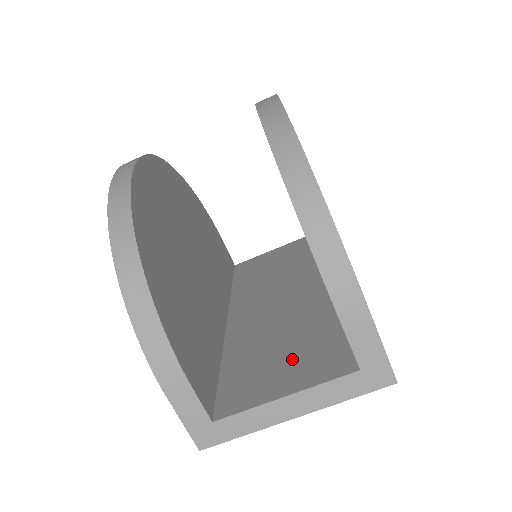
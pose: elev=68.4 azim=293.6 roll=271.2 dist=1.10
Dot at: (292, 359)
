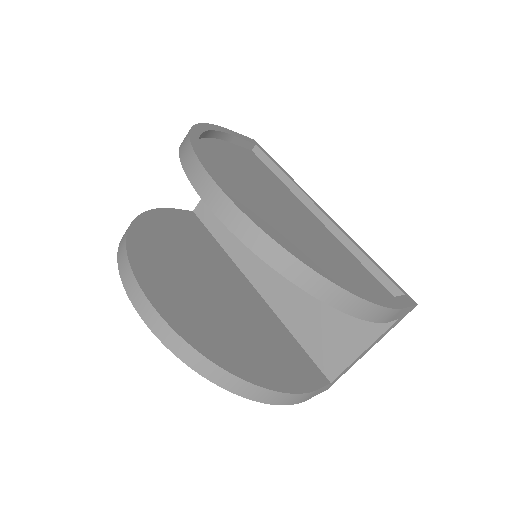
Dot at: (344, 320)
